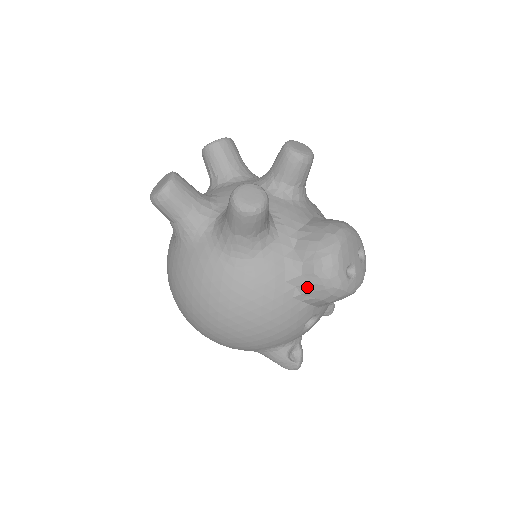
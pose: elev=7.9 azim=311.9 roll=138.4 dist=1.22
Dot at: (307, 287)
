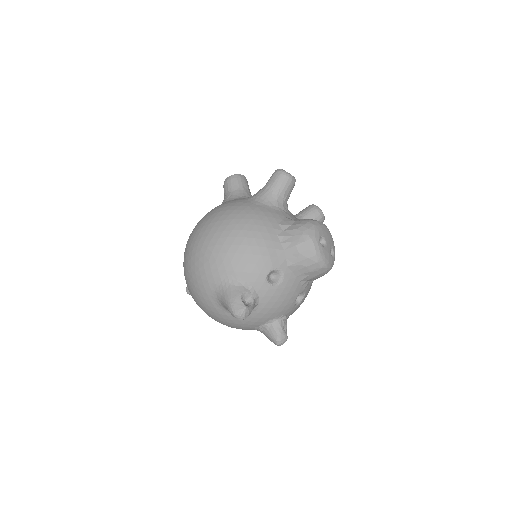
Dot at: (291, 232)
